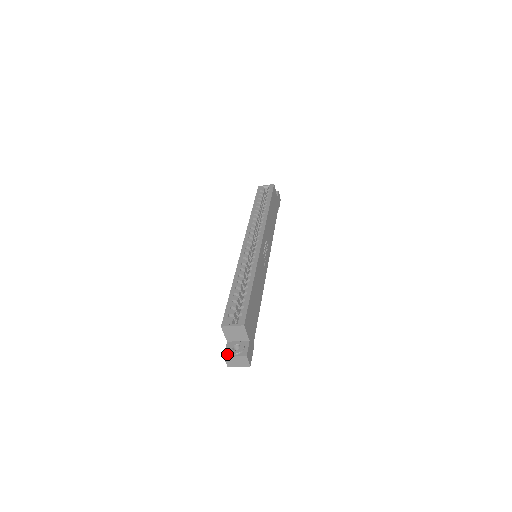
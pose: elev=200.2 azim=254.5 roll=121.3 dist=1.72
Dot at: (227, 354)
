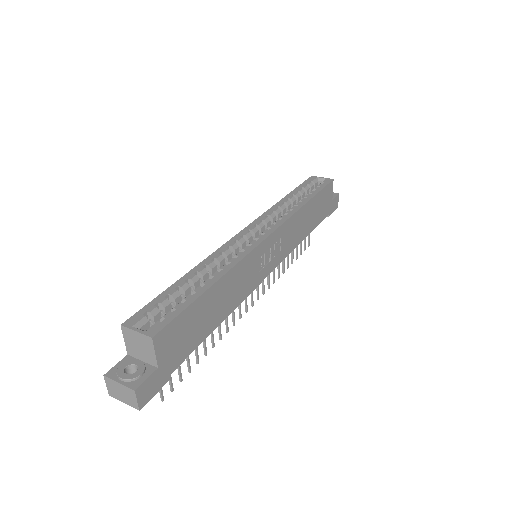
Dot at: (111, 373)
